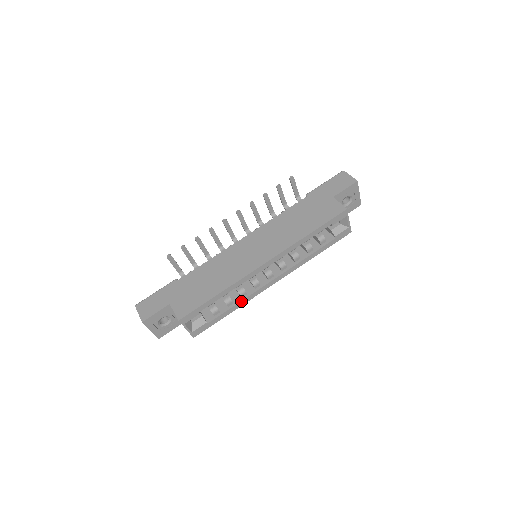
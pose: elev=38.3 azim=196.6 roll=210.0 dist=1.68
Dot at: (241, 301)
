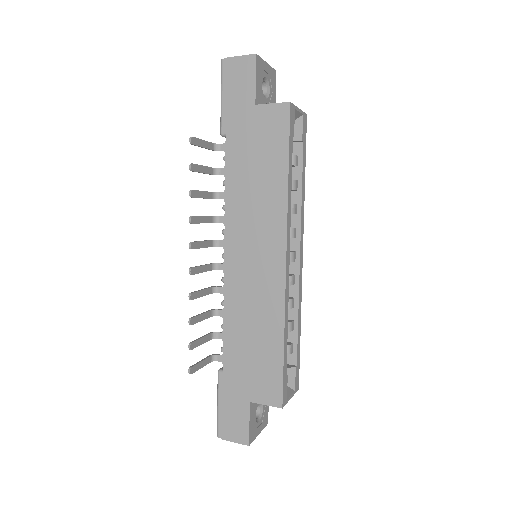
Dot at: (298, 311)
